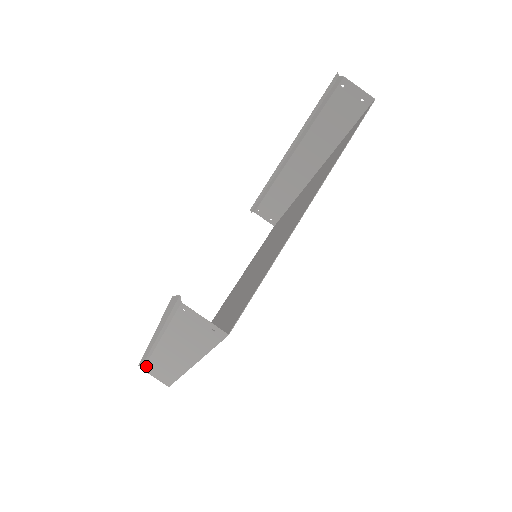
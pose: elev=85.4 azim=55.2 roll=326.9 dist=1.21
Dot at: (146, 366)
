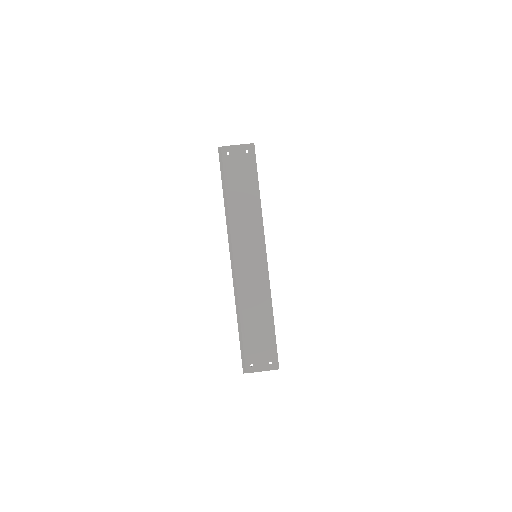
Dot at: (247, 348)
